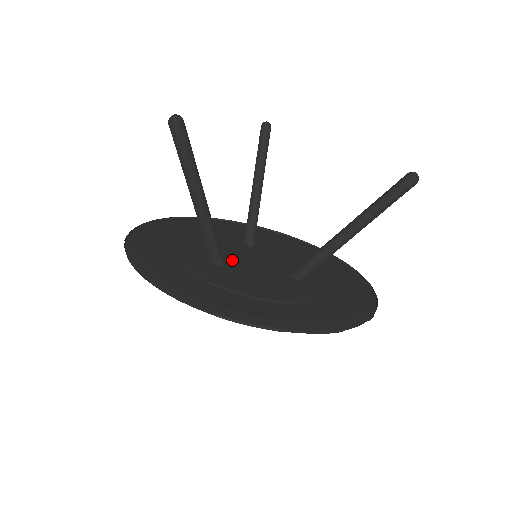
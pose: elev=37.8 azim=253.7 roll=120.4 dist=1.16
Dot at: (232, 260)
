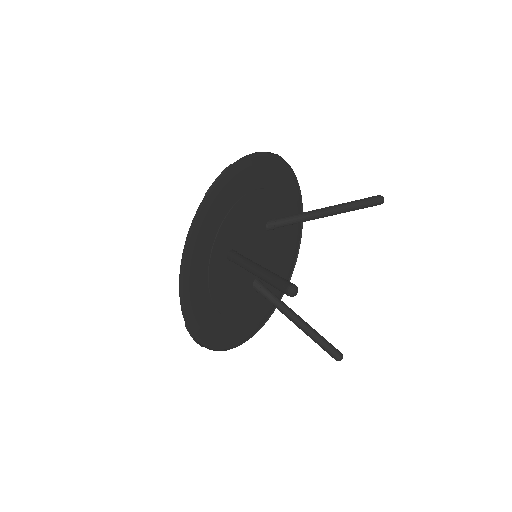
Dot at: (242, 252)
